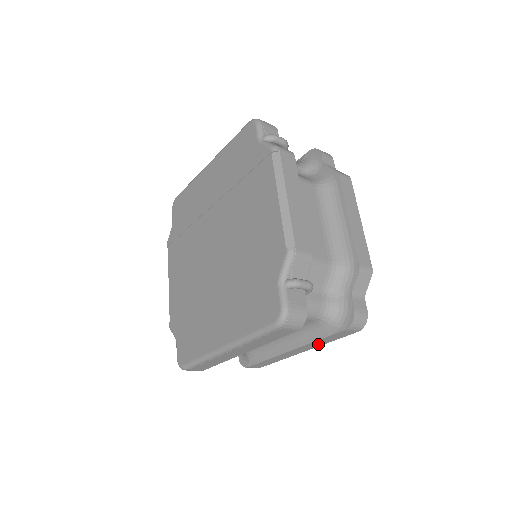
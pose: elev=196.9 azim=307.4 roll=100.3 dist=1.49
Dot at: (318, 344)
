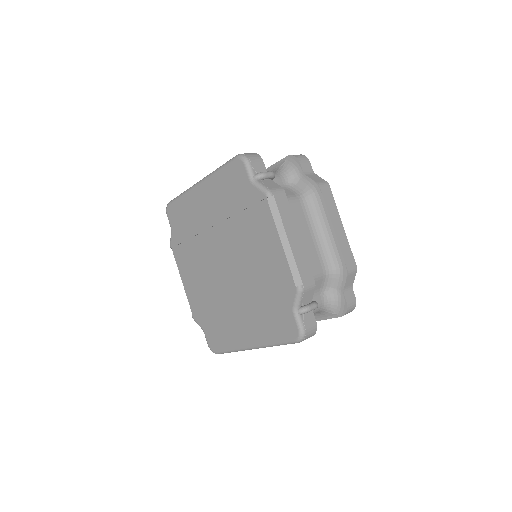
Dot at: occluded
